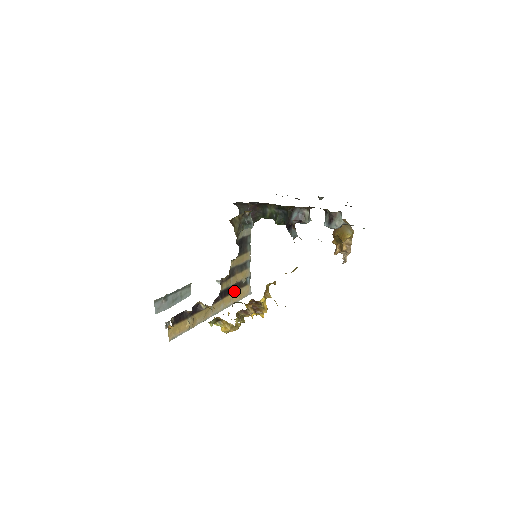
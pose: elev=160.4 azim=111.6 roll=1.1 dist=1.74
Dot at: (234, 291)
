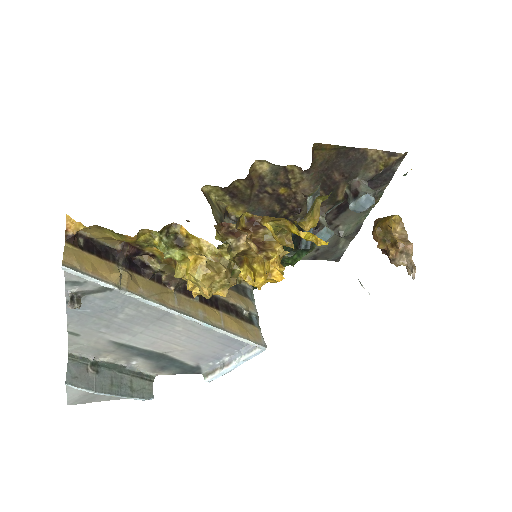
Dot at: (226, 313)
